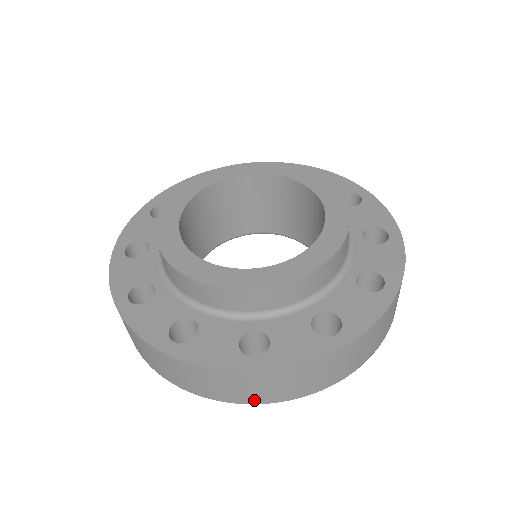
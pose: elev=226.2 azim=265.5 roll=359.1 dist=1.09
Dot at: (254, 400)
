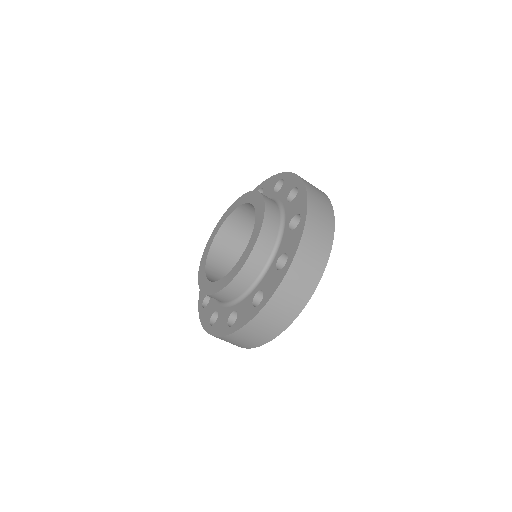
Dot at: (285, 324)
